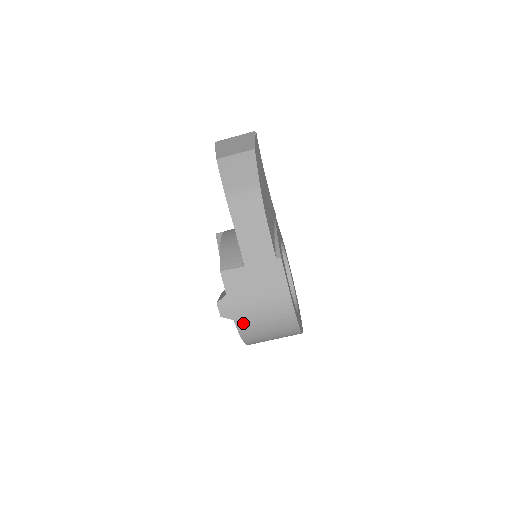
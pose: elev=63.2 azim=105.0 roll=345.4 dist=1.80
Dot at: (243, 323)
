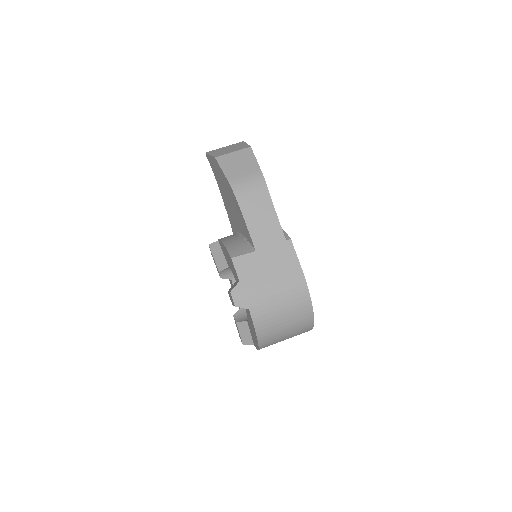
Dot at: (258, 312)
